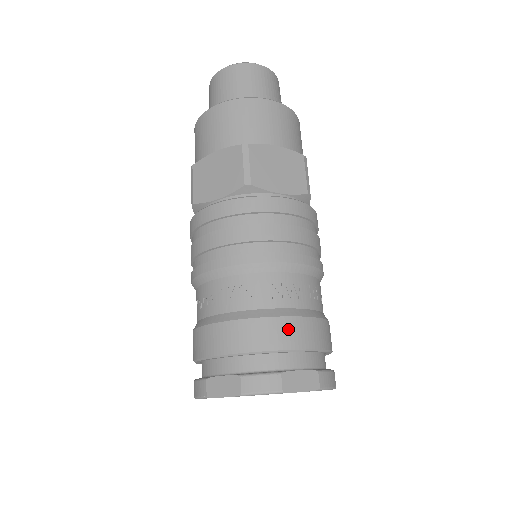
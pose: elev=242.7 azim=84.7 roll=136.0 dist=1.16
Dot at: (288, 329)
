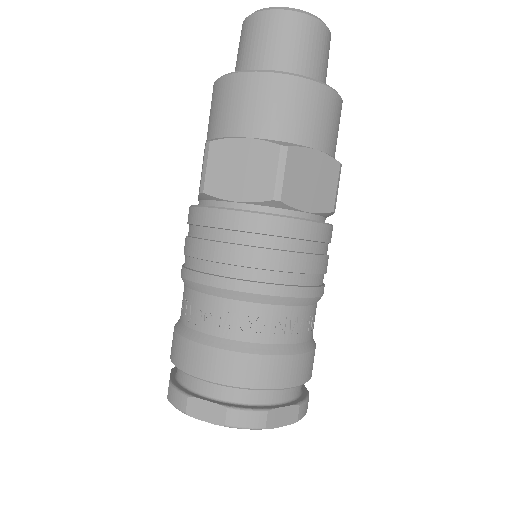
Dot at: (283, 368)
